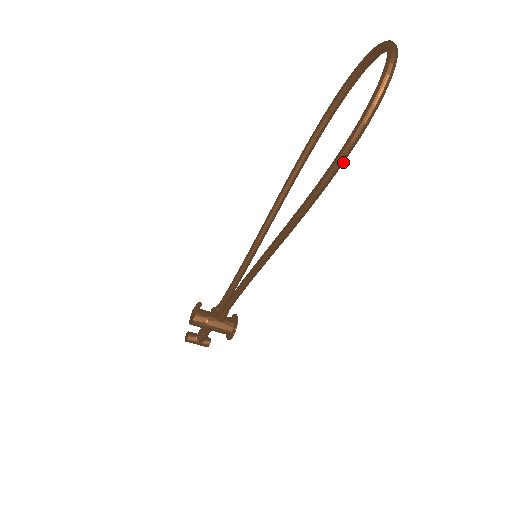
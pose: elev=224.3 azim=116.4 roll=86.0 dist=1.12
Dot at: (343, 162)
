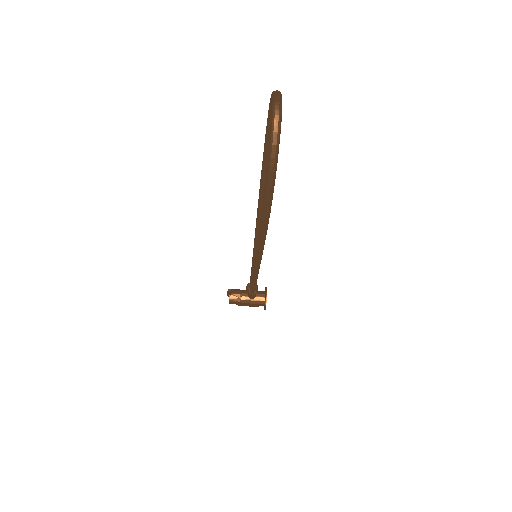
Dot at: (268, 214)
